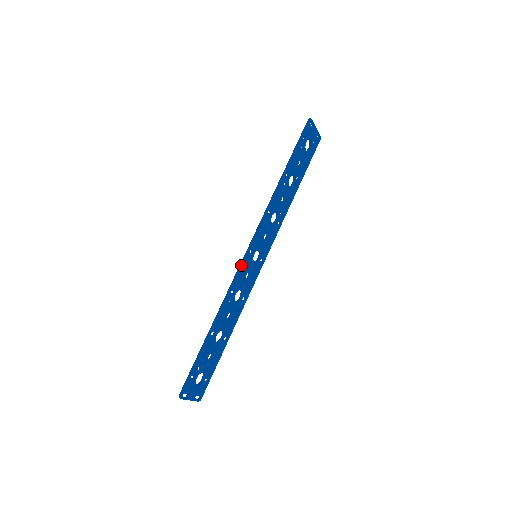
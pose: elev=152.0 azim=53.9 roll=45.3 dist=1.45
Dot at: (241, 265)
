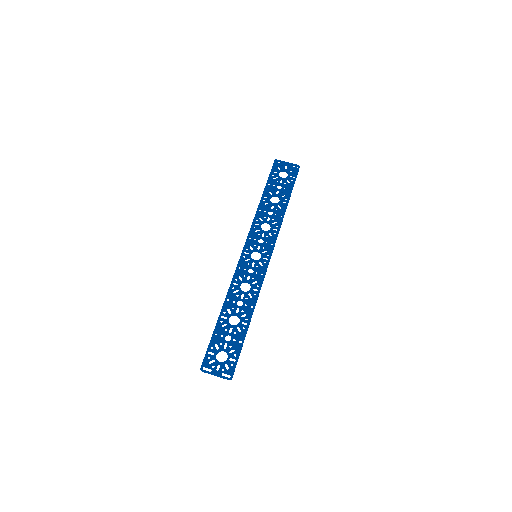
Dot at: (238, 263)
